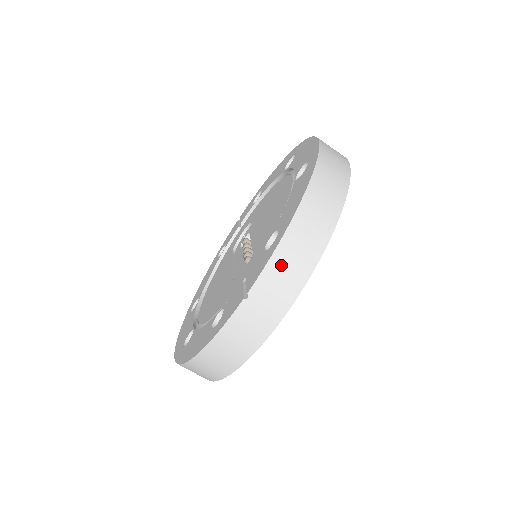
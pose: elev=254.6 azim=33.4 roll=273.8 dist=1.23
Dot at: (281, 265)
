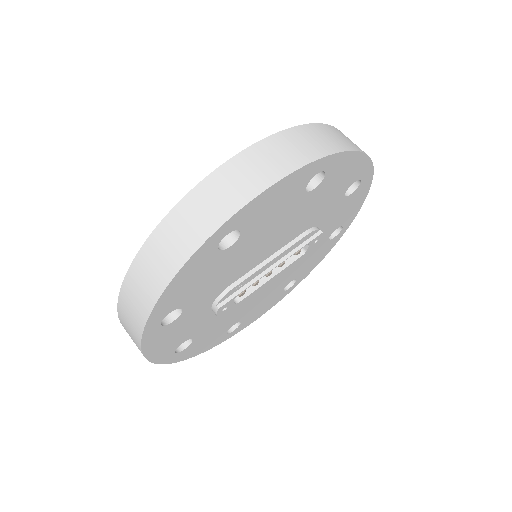
Dot at: (124, 319)
